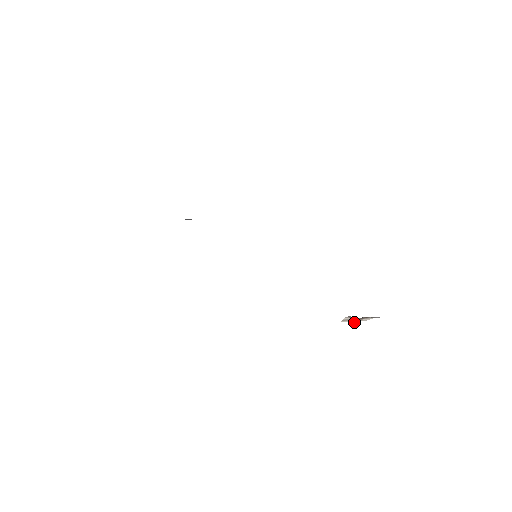
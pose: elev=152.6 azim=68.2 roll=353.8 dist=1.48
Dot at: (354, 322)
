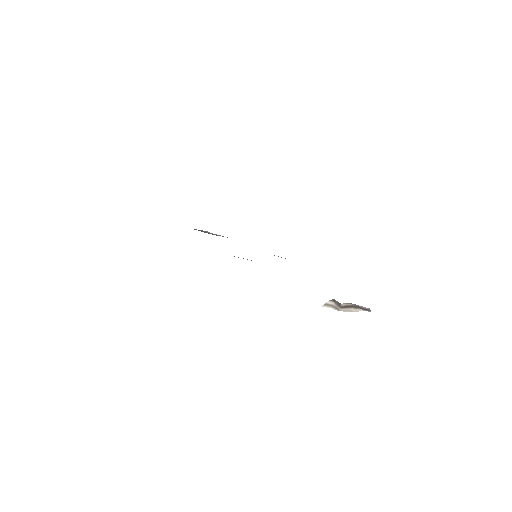
Dot at: (339, 310)
